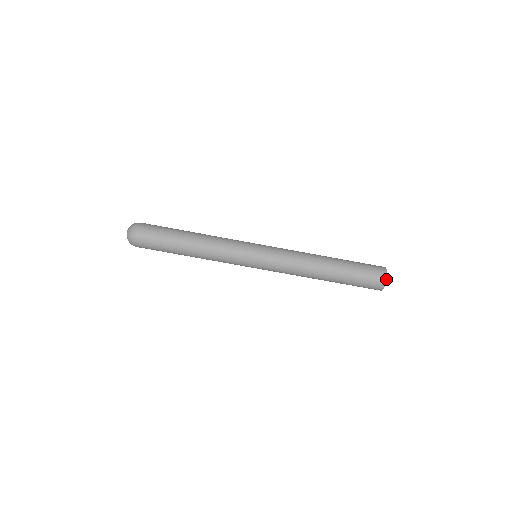
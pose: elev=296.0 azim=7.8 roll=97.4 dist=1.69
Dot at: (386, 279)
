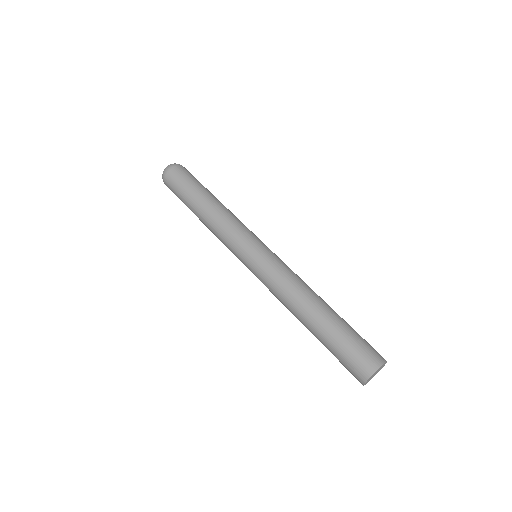
Dot at: (364, 382)
